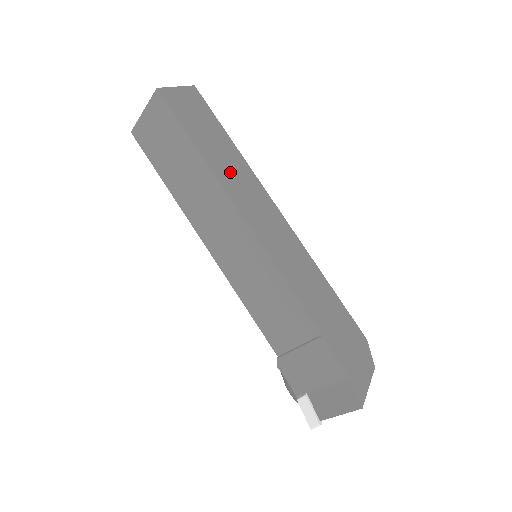
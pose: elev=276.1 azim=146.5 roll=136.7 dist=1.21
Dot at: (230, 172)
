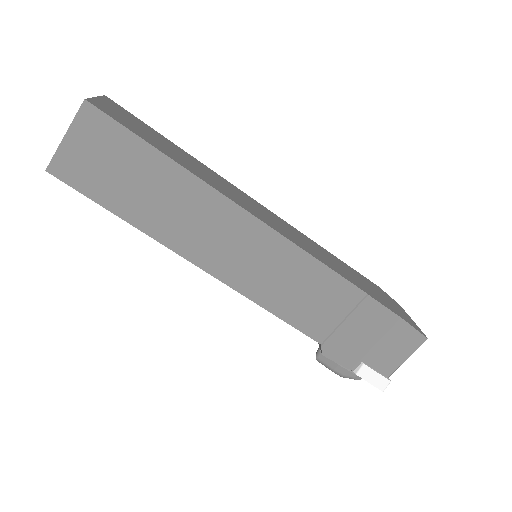
Dot at: (204, 174)
